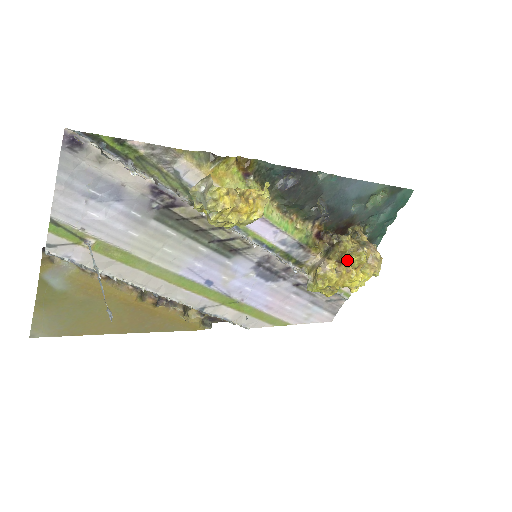
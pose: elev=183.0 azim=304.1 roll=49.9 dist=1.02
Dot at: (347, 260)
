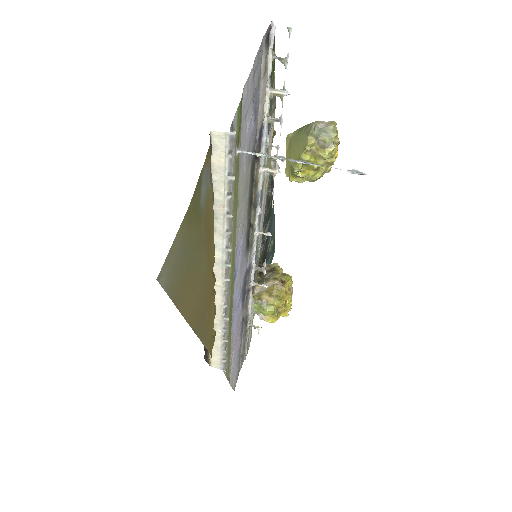
Dot at: (289, 277)
